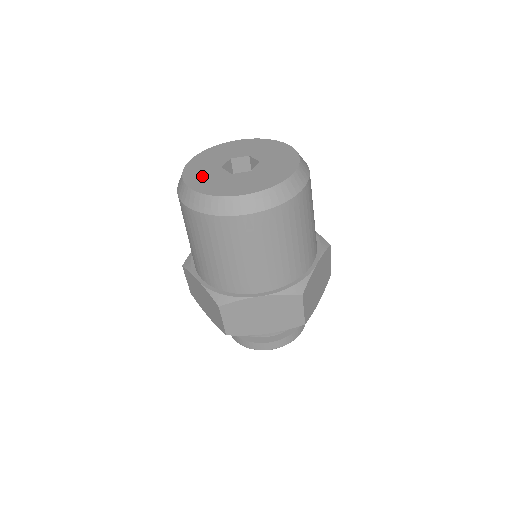
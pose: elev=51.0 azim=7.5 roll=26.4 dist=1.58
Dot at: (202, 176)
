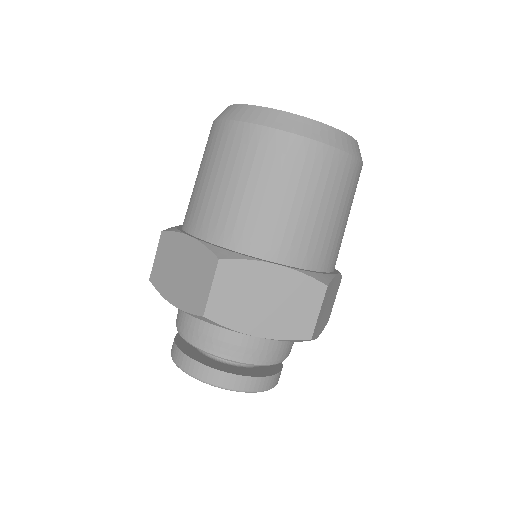
Dot at: occluded
